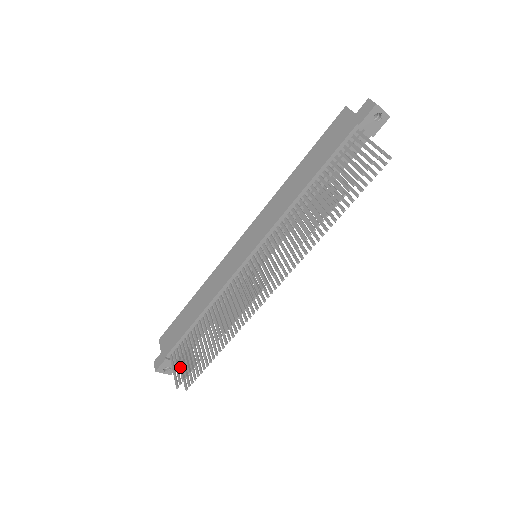
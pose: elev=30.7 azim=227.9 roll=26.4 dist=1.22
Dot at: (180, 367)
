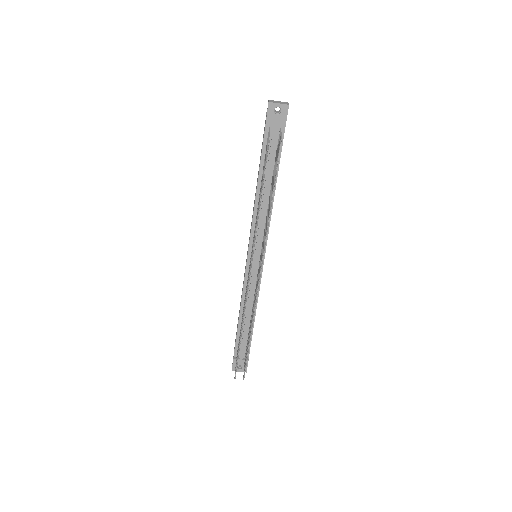
Dot at: (236, 361)
